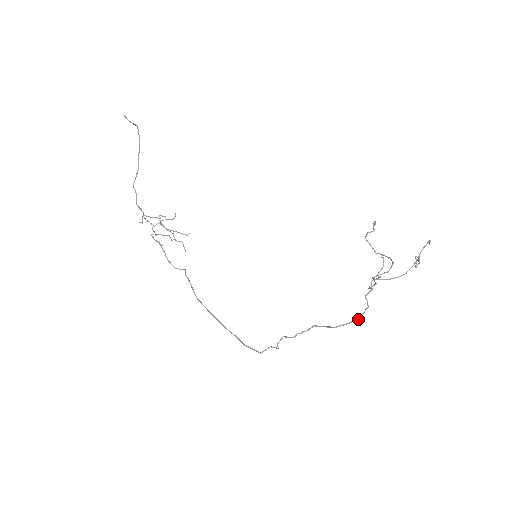
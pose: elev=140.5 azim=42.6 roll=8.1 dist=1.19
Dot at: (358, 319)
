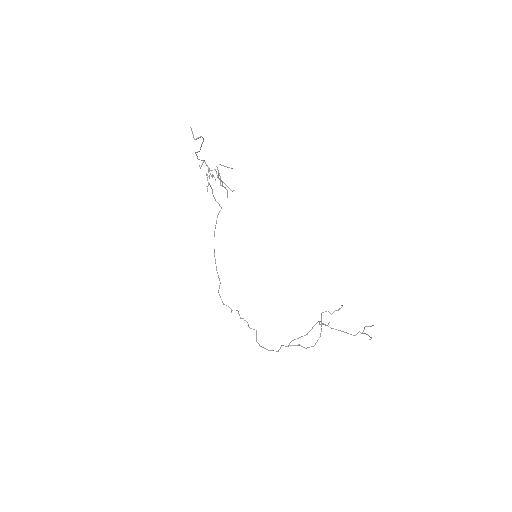
Dot at: (269, 350)
